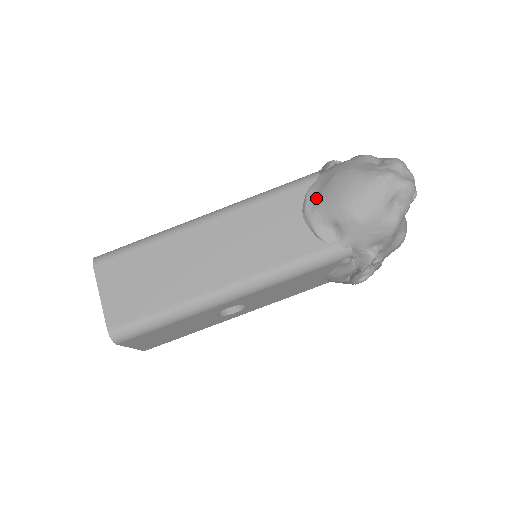
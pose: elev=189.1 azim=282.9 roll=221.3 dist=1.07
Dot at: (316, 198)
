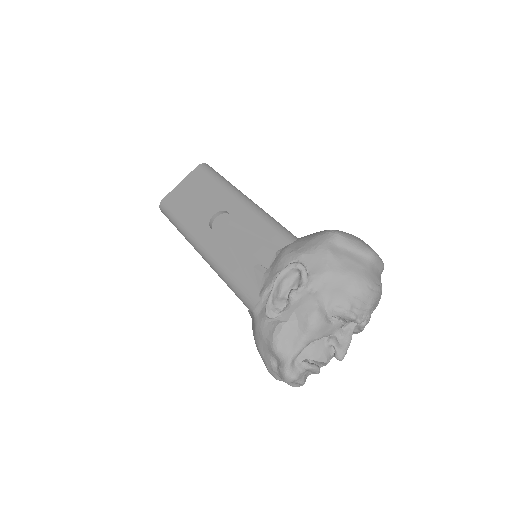
Dot at: occluded
